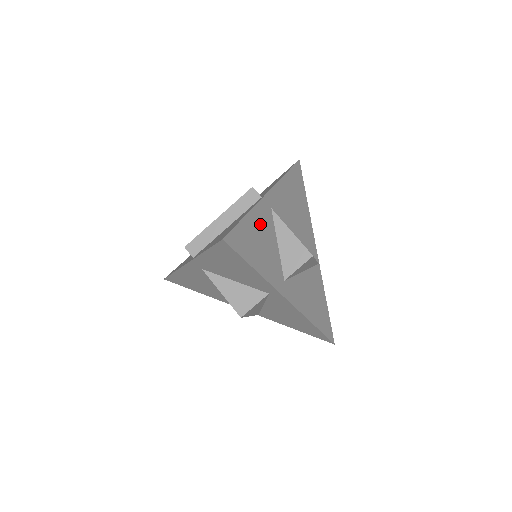
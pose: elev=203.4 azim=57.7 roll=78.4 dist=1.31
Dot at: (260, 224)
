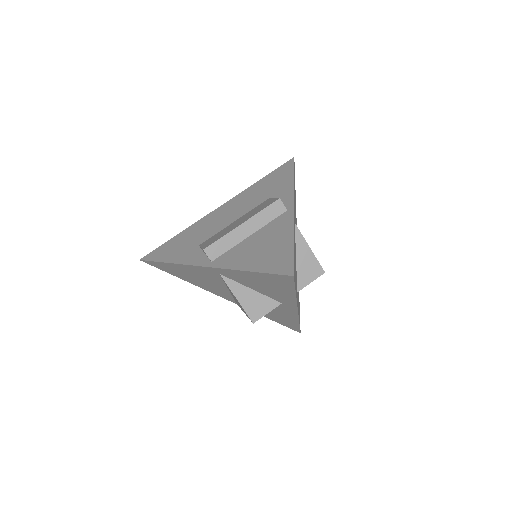
Dot at: occluded
